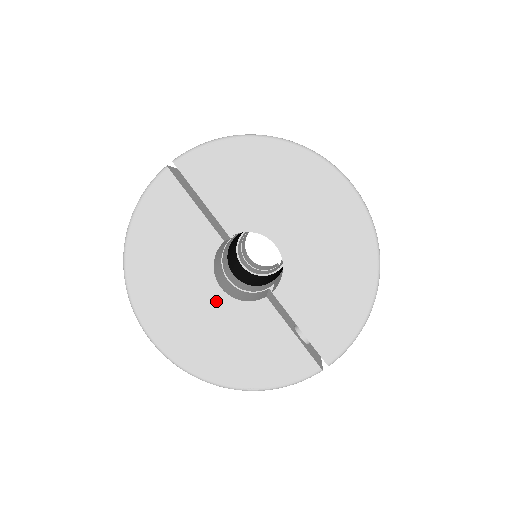
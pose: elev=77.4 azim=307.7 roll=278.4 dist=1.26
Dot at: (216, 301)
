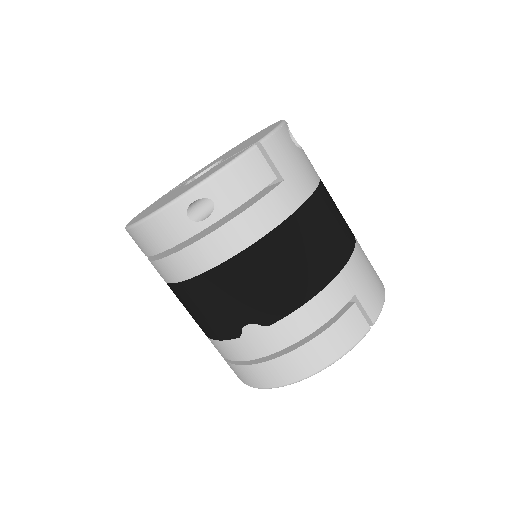
Dot at: occluded
